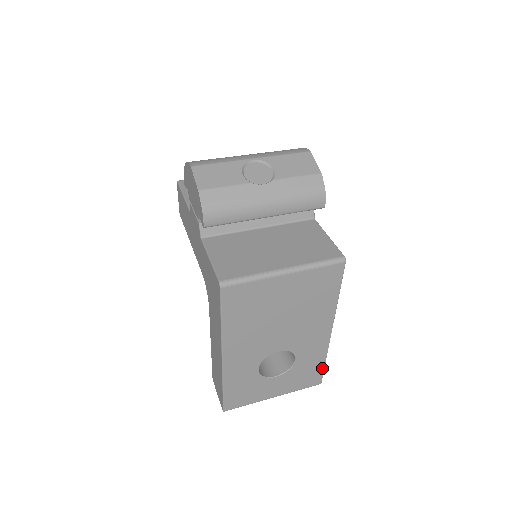
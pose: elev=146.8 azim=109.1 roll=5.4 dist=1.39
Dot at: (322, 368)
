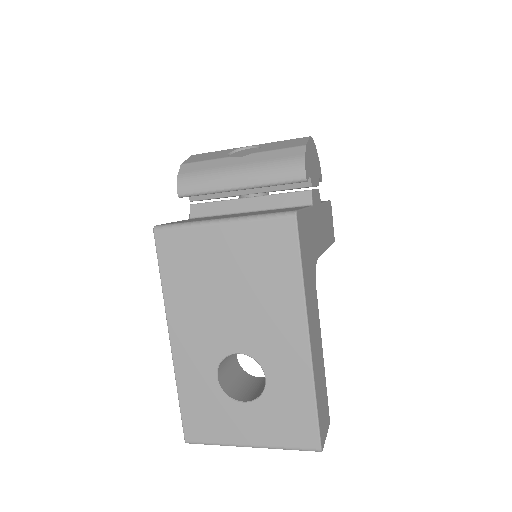
Dot at: (313, 414)
